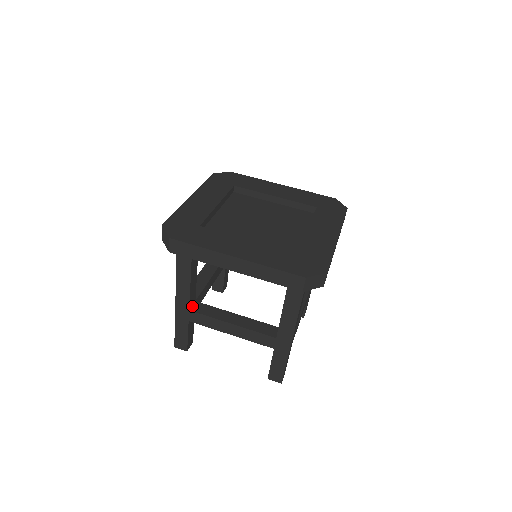
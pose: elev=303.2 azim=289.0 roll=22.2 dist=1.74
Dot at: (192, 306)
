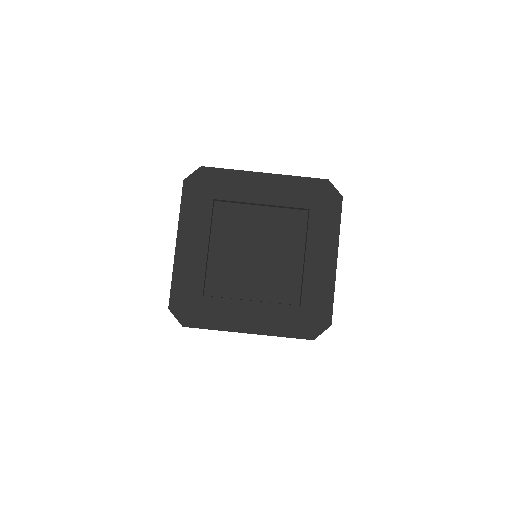
Dot at: occluded
